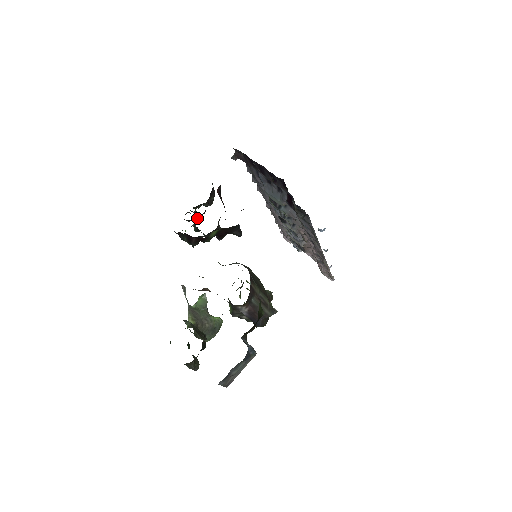
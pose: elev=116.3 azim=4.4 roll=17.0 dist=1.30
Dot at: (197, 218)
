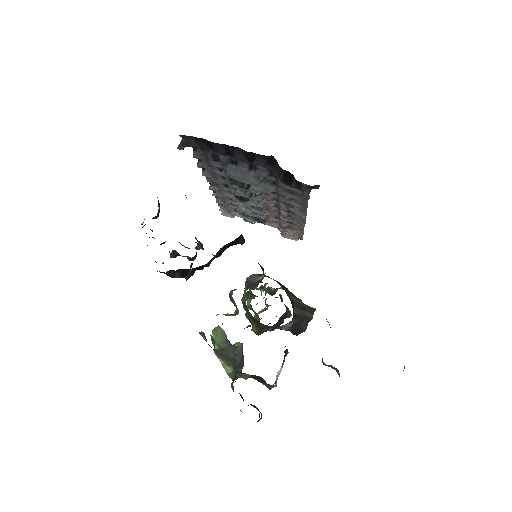
Dot at: occluded
